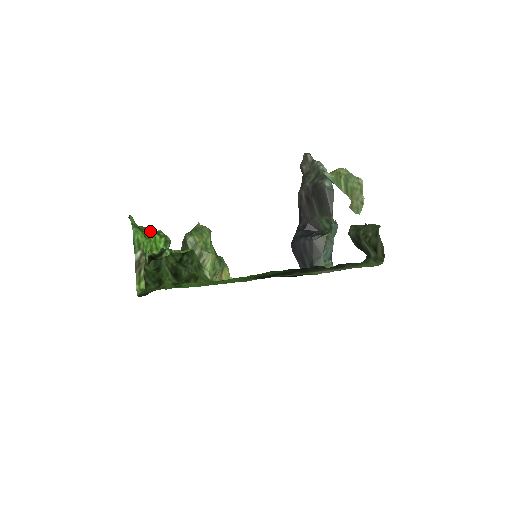
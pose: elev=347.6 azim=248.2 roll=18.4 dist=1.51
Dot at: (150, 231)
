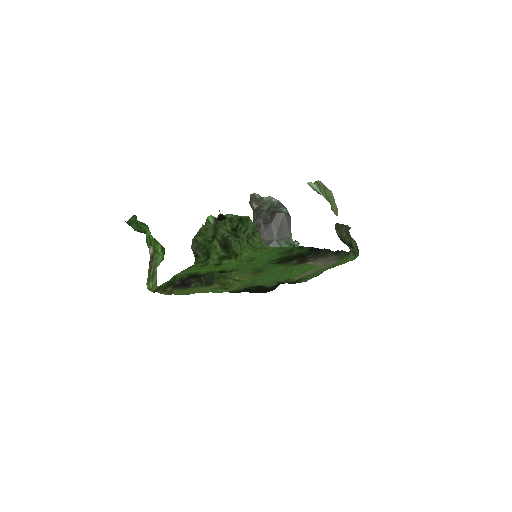
Dot at: occluded
